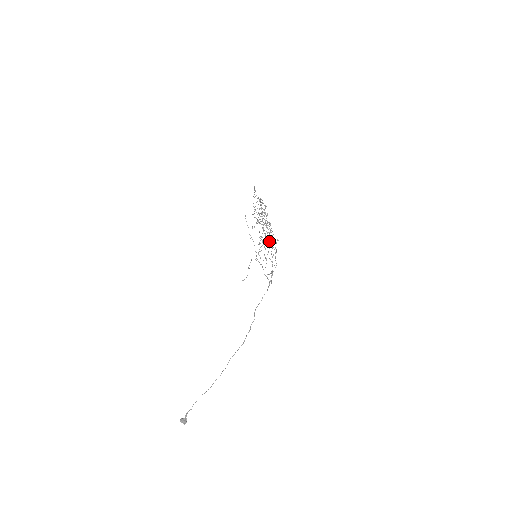
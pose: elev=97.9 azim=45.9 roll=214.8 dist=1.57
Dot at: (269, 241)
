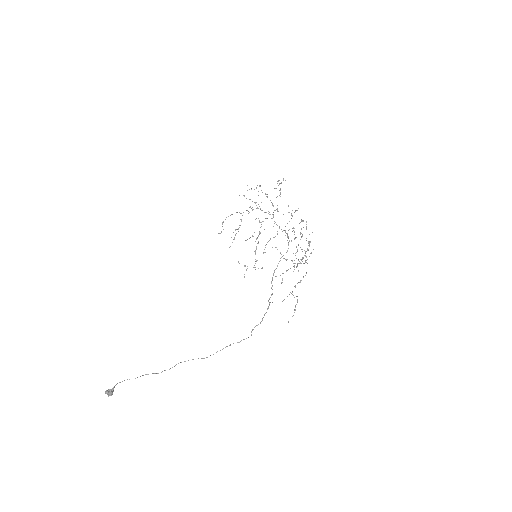
Dot at: occluded
